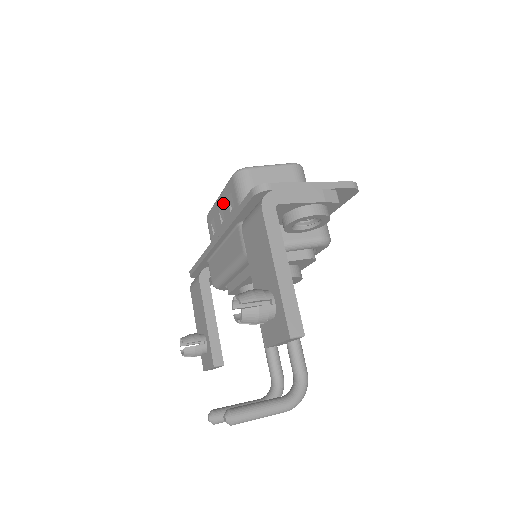
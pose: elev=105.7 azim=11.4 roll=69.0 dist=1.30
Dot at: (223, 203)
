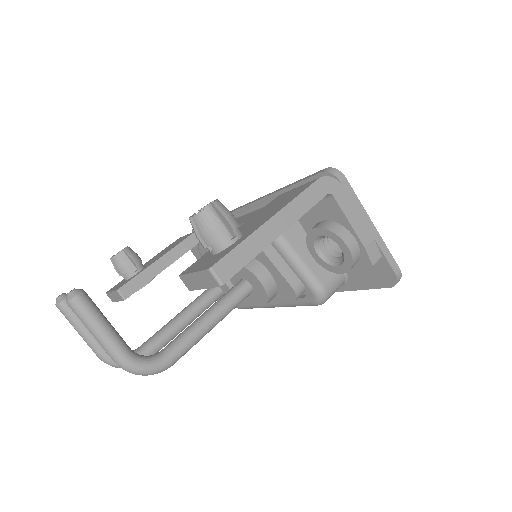
Dot at: occluded
